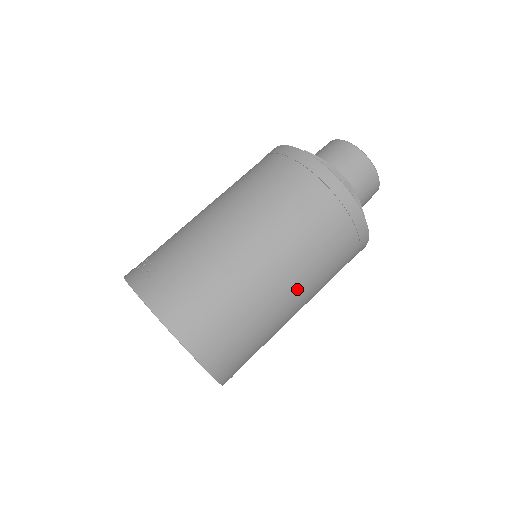
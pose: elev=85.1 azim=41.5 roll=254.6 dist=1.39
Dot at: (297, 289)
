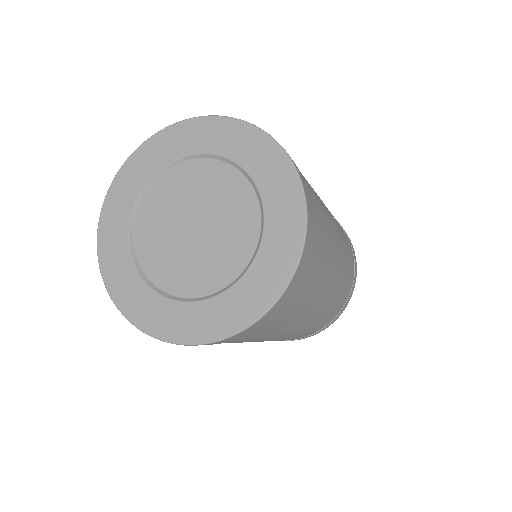
Dot at: (310, 320)
